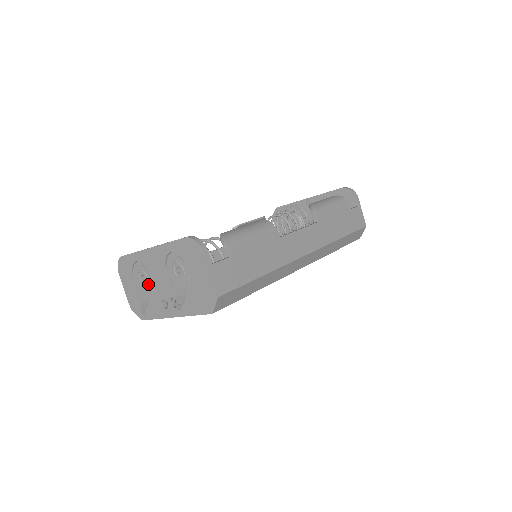
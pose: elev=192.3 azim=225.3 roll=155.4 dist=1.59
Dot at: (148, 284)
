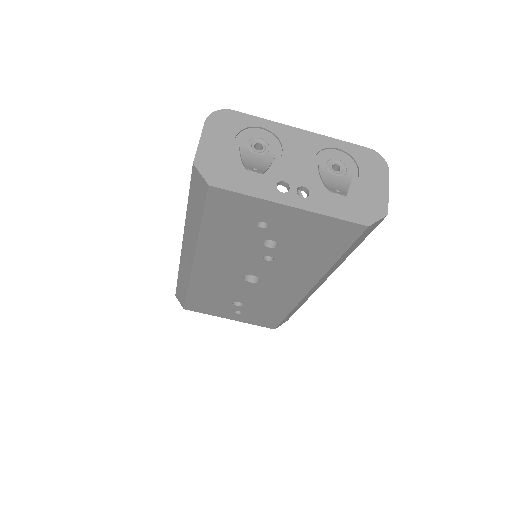
Dot at: (265, 155)
